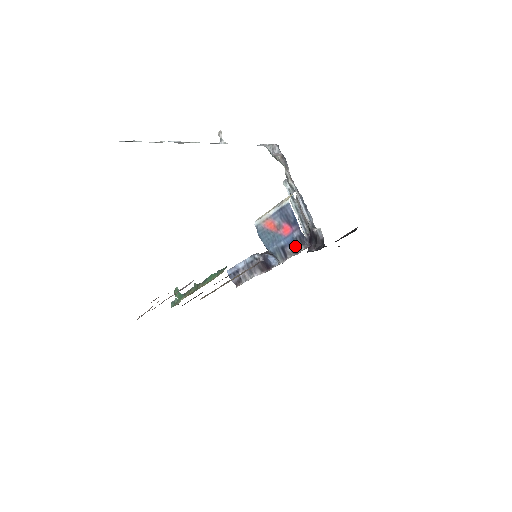
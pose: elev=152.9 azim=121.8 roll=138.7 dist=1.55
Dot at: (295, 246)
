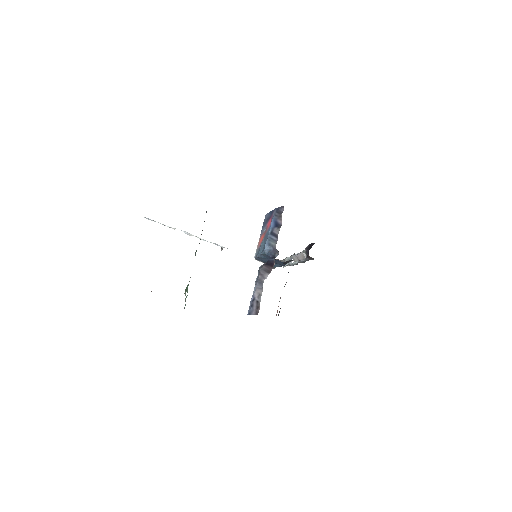
Dot at: (278, 222)
